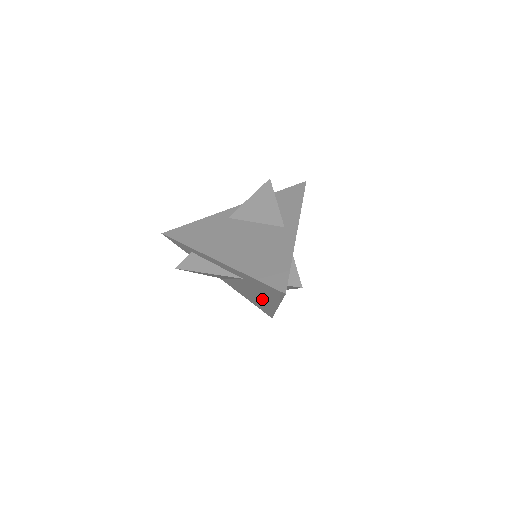
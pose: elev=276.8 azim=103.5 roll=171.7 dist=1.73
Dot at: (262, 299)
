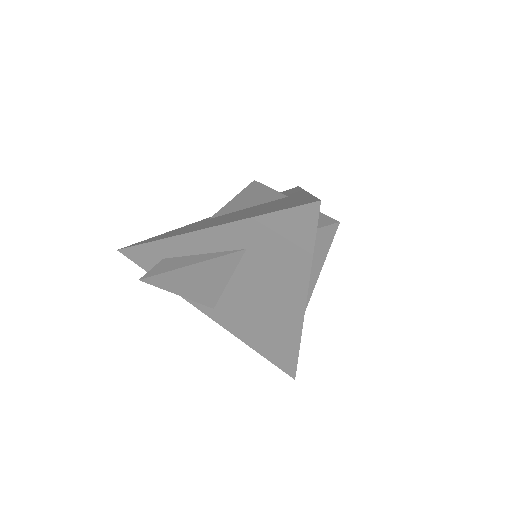
Dot at: (278, 304)
